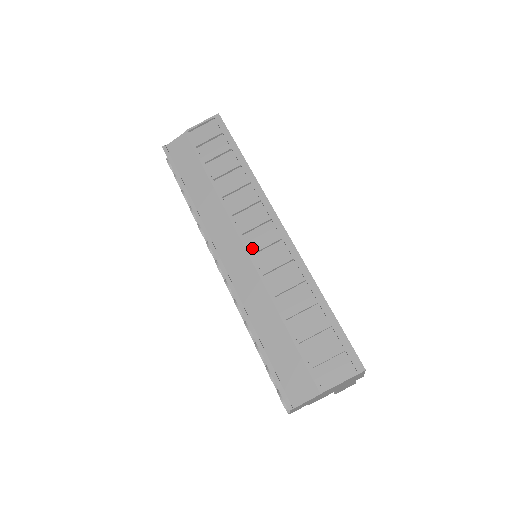
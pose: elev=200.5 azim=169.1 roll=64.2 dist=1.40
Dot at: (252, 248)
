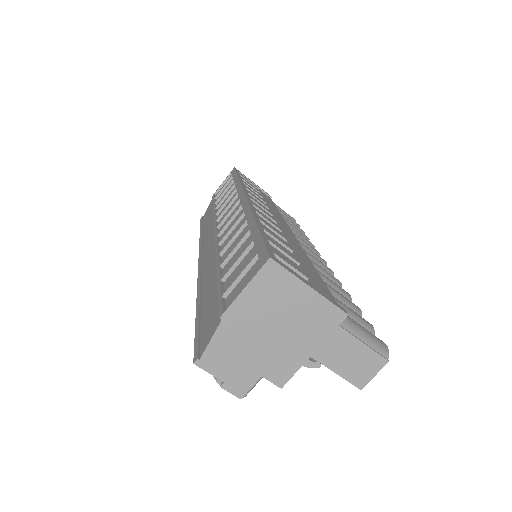
Dot at: occluded
